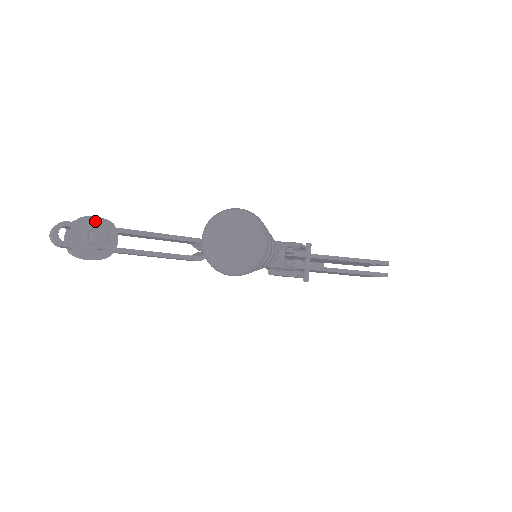
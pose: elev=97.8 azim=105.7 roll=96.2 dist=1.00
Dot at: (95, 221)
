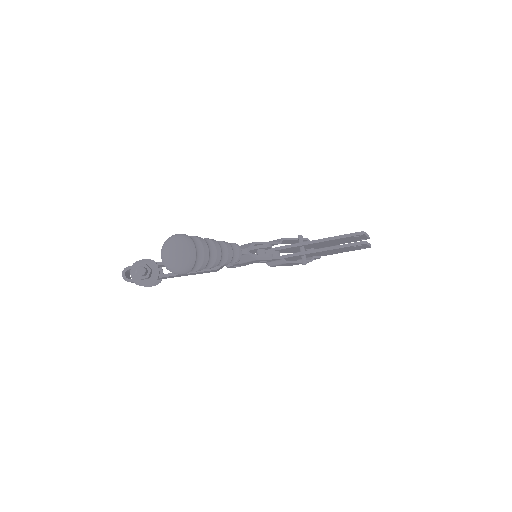
Dot at: (143, 262)
